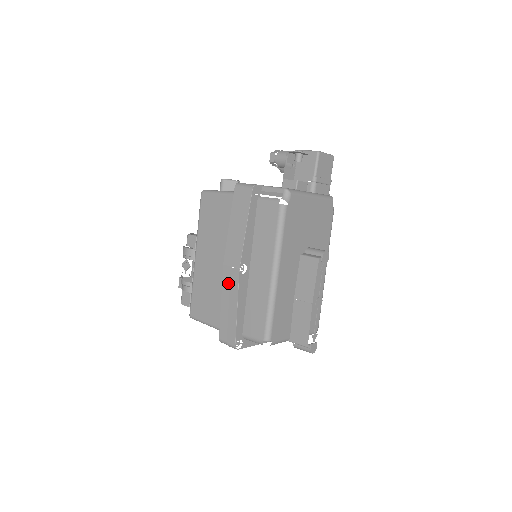
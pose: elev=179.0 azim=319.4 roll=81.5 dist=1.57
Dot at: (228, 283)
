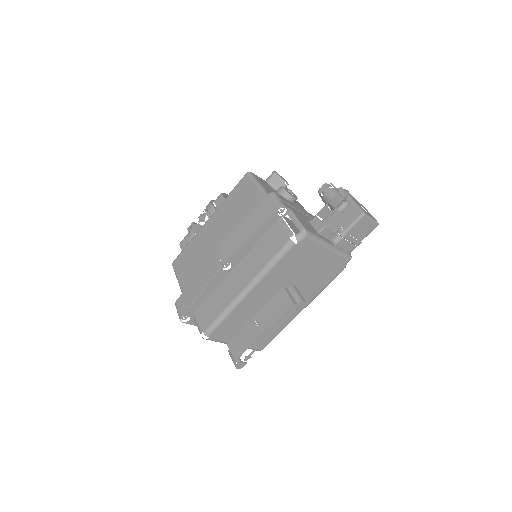
Dot at: (209, 267)
